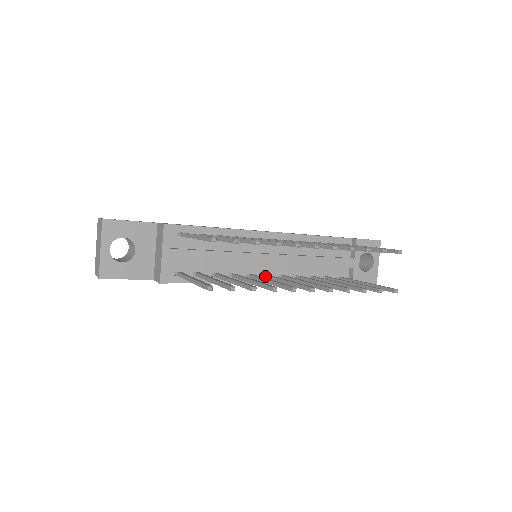
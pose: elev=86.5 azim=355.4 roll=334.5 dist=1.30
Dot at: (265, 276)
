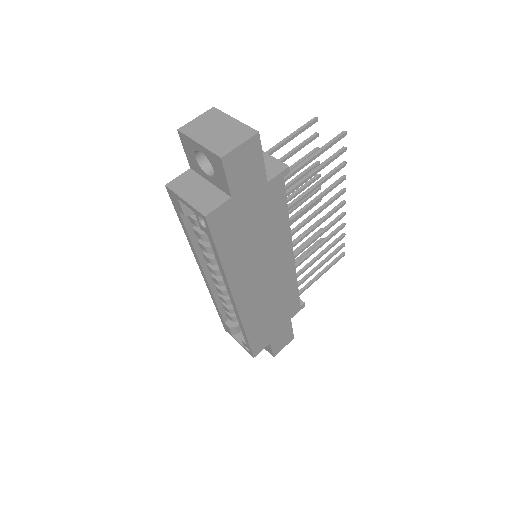
Dot at: occluded
